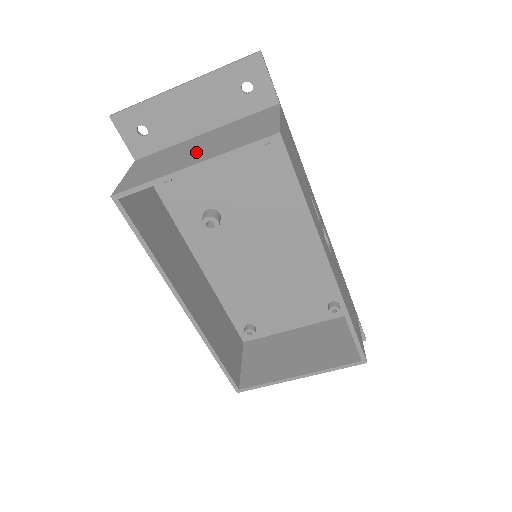
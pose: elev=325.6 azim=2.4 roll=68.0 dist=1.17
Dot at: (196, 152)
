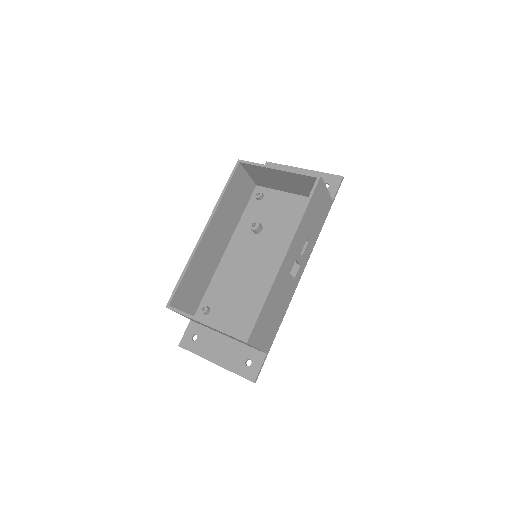
Dot at: occluded
